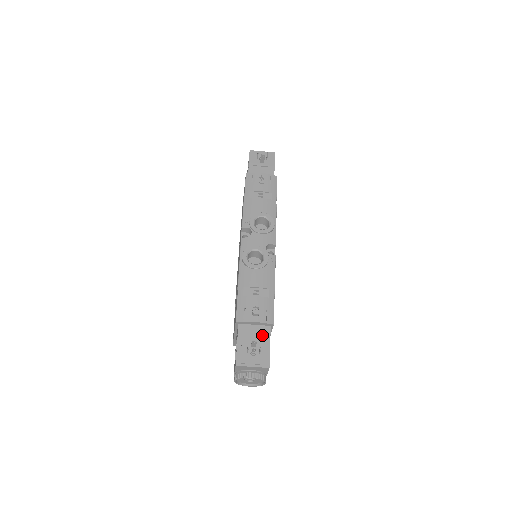
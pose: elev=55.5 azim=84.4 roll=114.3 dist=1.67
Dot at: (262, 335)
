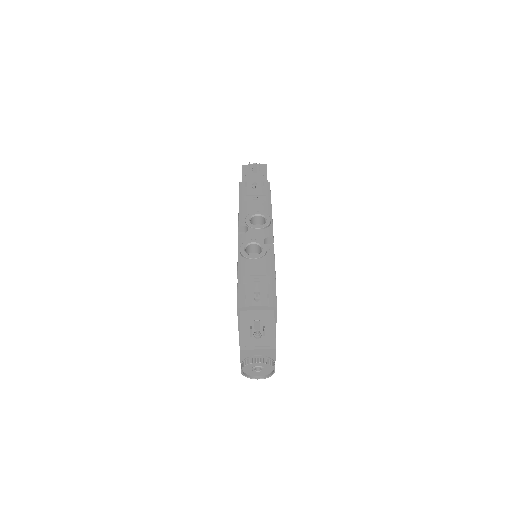
Dot at: (266, 319)
